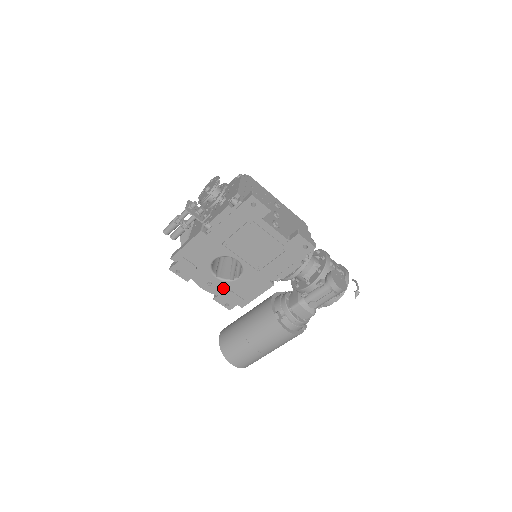
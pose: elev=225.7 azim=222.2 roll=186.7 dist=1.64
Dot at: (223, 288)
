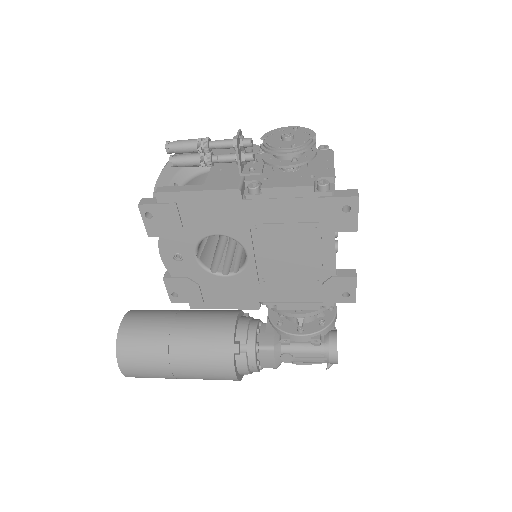
Dot at: (191, 274)
